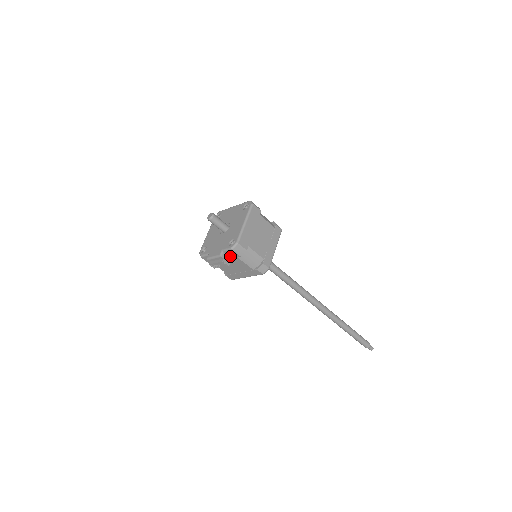
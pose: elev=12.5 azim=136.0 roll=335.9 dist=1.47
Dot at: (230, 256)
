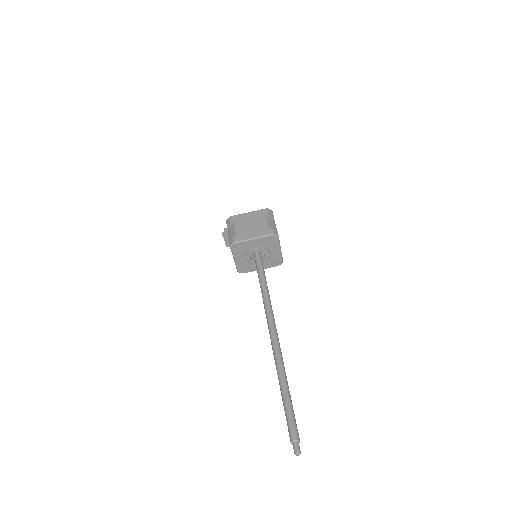
Dot at: occluded
